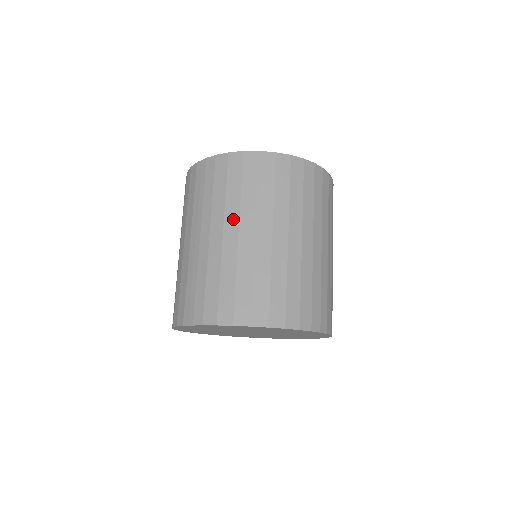
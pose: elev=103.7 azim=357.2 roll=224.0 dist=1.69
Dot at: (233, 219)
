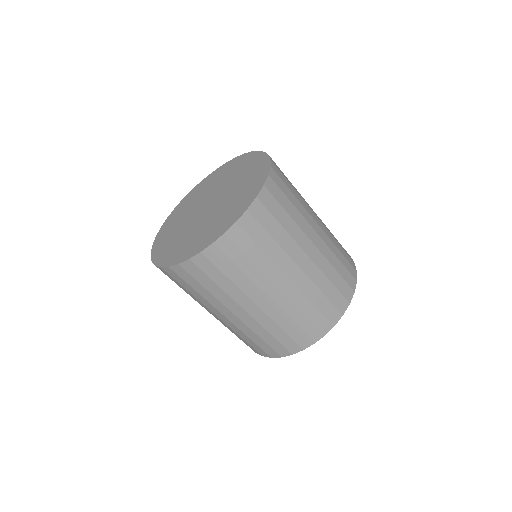
Dot at: (287, 263)
